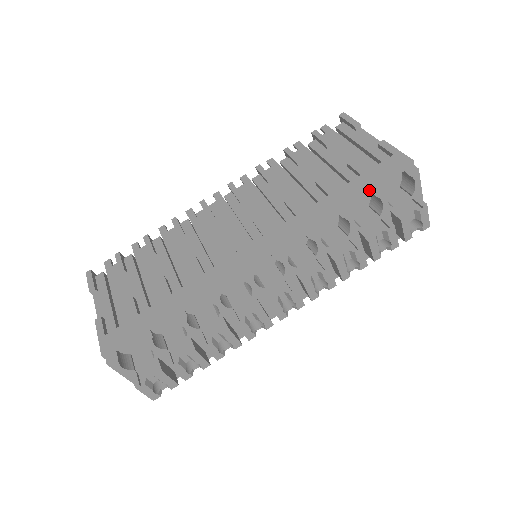
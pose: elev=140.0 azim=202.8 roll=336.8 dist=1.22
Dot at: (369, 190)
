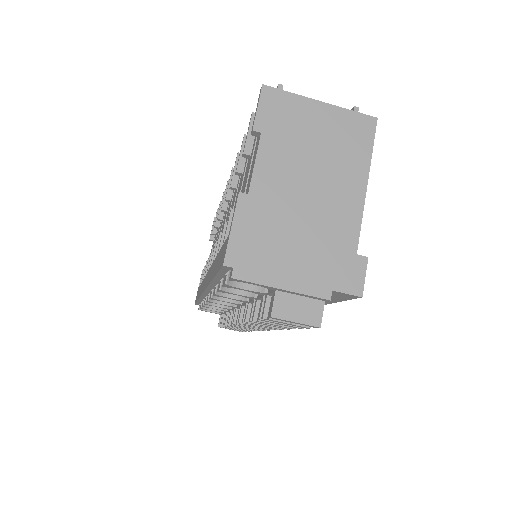
Dot at: (218, 276)
